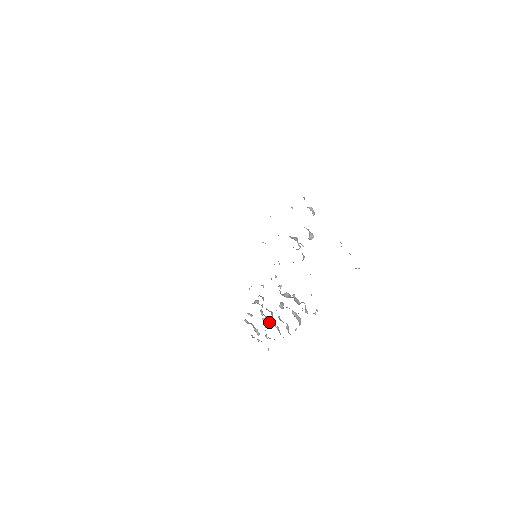
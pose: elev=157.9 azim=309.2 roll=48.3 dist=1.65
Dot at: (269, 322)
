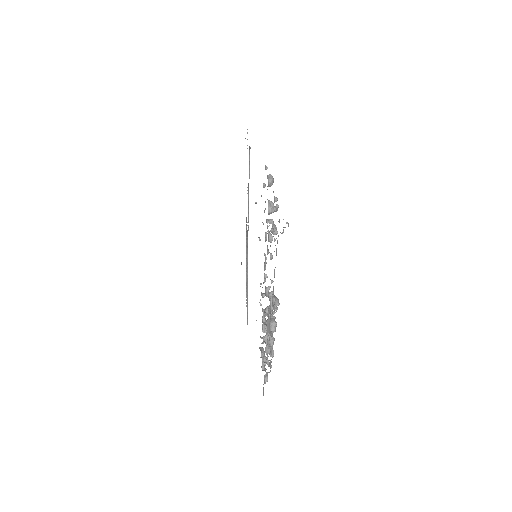
Dot at: occluded
